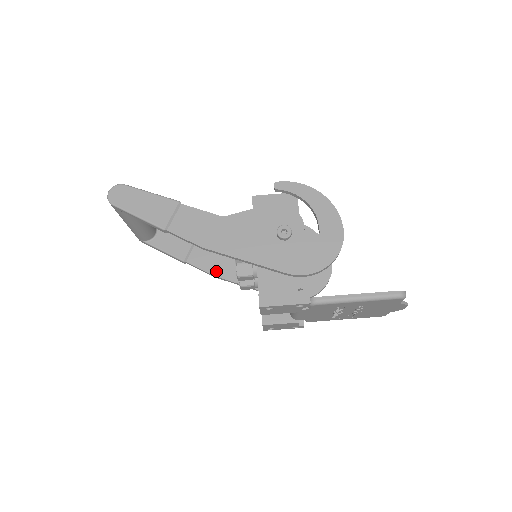
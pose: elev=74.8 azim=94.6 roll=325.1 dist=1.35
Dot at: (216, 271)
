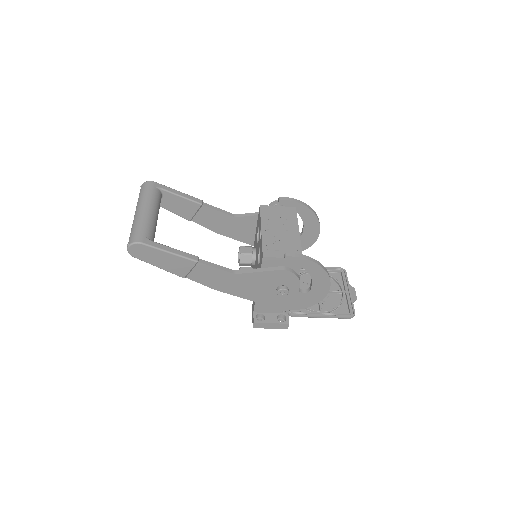
Dot at: (218, 230)
